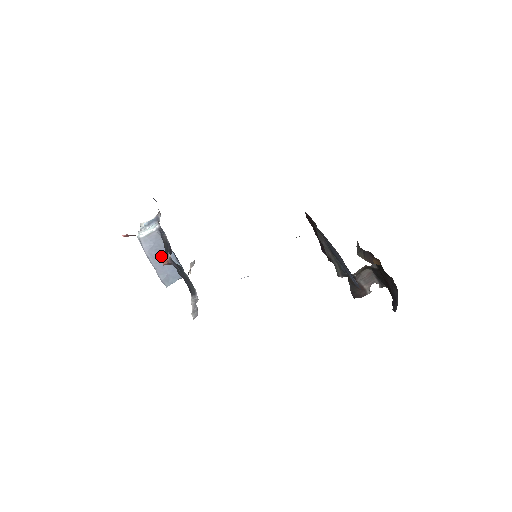
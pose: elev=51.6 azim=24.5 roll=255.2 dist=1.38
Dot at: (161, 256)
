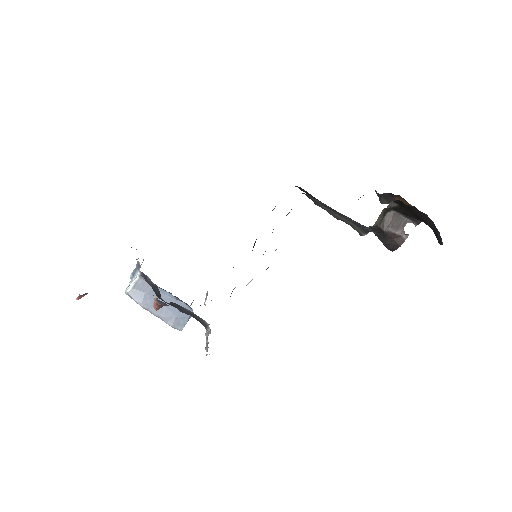
Dot at: occluded
